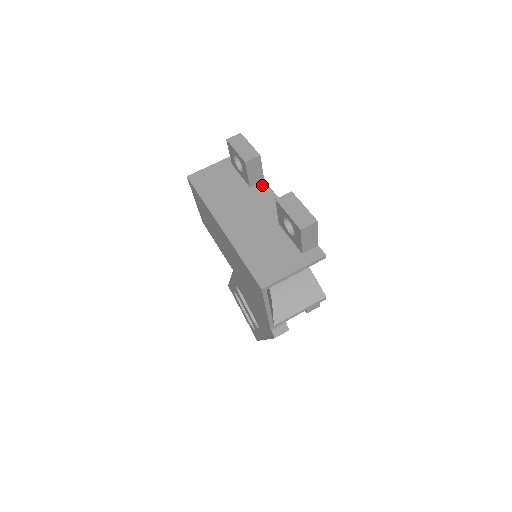
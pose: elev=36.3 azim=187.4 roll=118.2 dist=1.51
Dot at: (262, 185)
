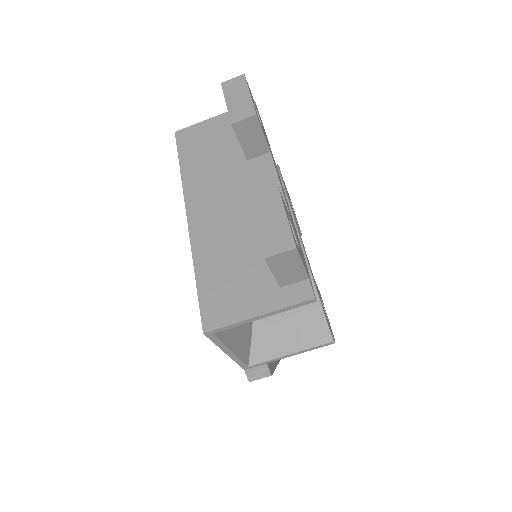
Dot at: (265, 159)
